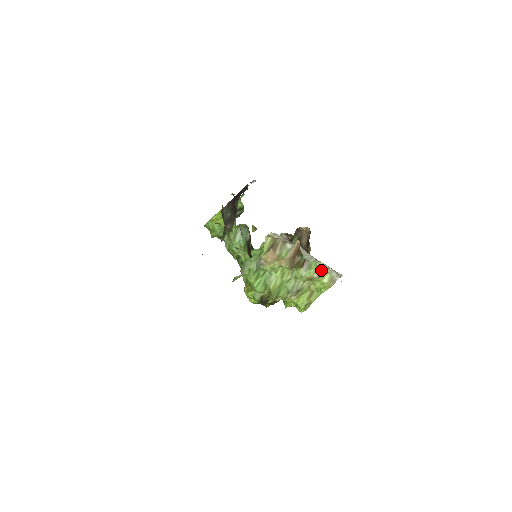
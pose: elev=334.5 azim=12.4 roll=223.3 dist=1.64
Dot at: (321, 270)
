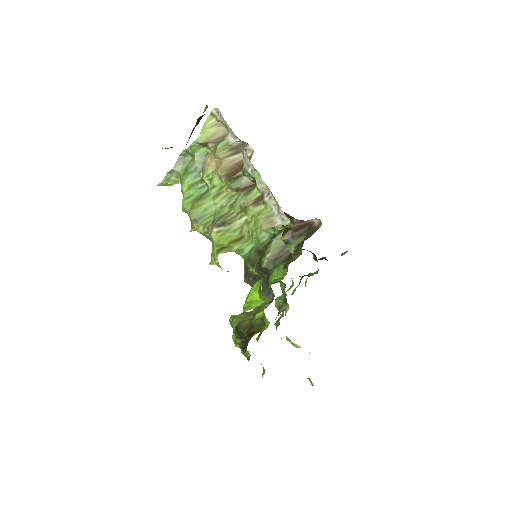
Dot at: (261, 198)
